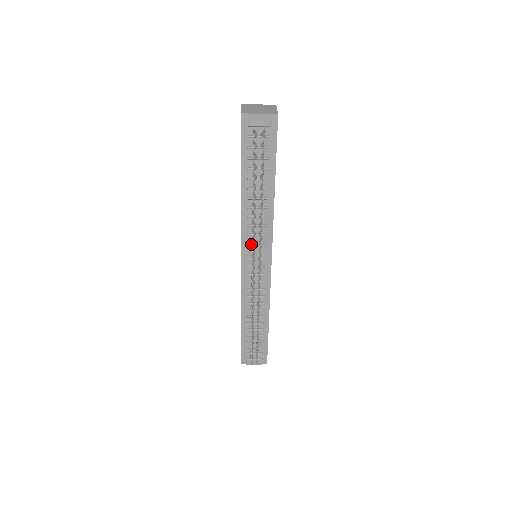
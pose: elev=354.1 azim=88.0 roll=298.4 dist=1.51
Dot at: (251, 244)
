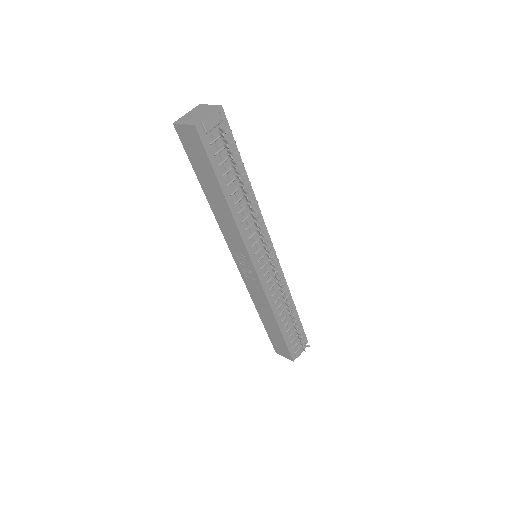
Dot at: (254, 245)
